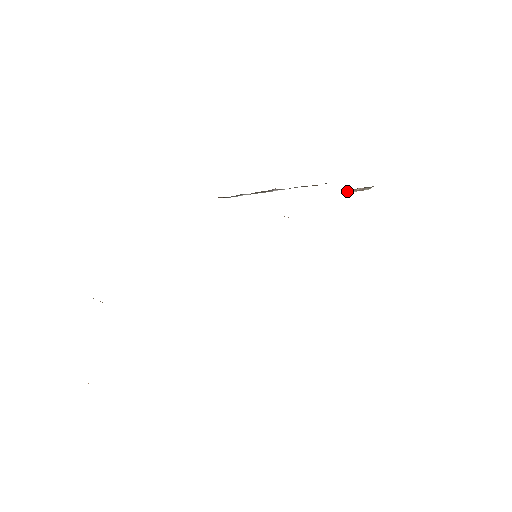
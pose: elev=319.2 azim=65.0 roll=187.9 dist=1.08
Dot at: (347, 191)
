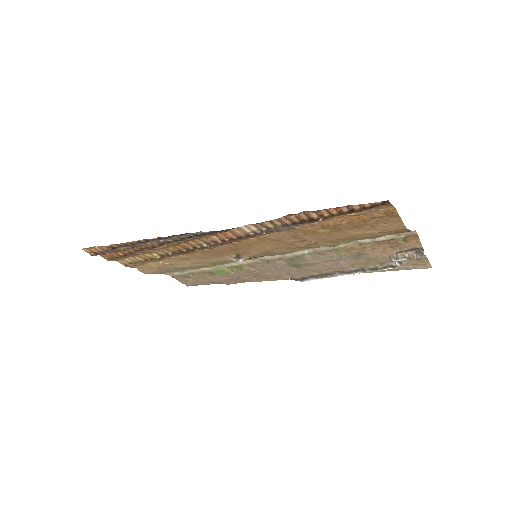
Dot at: (394, 258)
